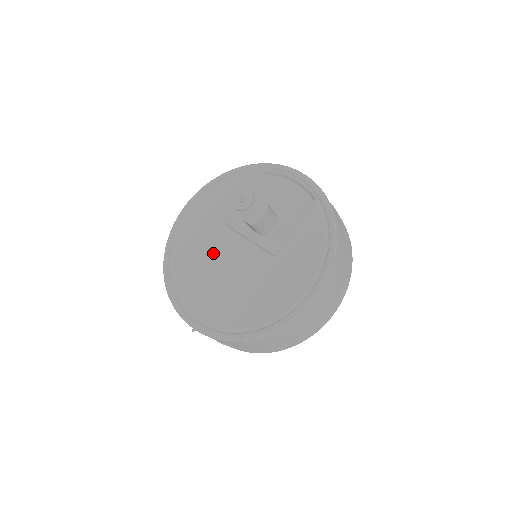
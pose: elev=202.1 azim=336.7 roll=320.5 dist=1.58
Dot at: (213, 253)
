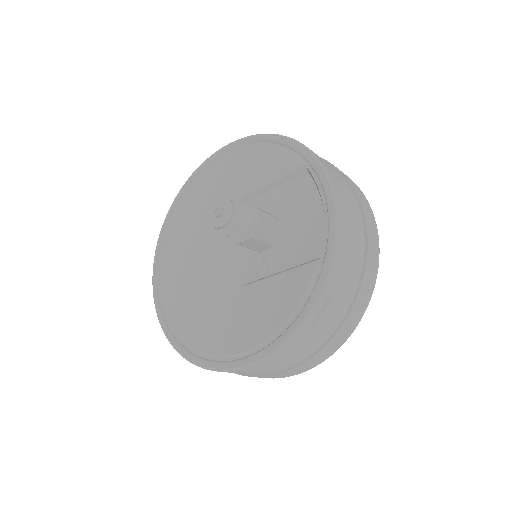
Dot at: (207, 228)
